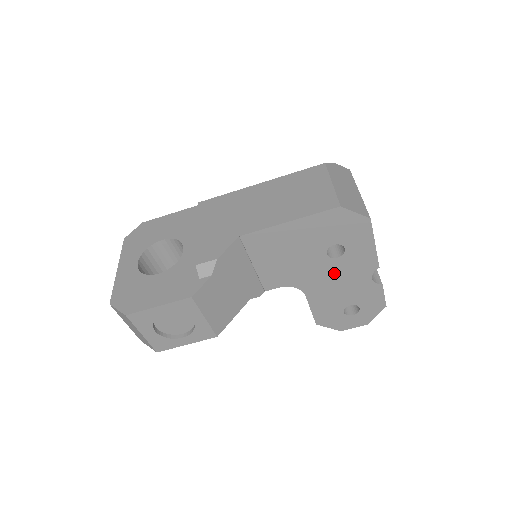
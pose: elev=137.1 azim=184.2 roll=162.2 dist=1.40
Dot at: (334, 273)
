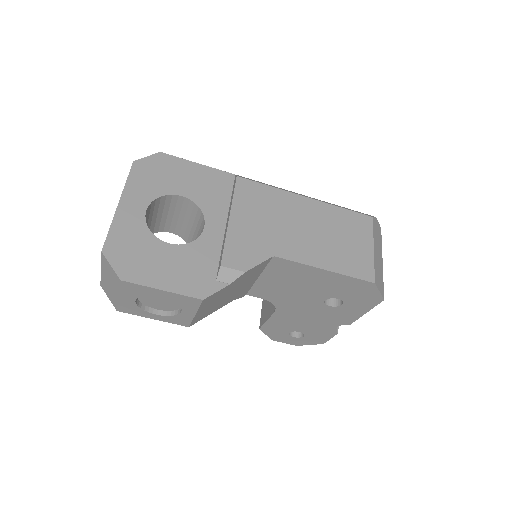
Dot at: (314, 312)
